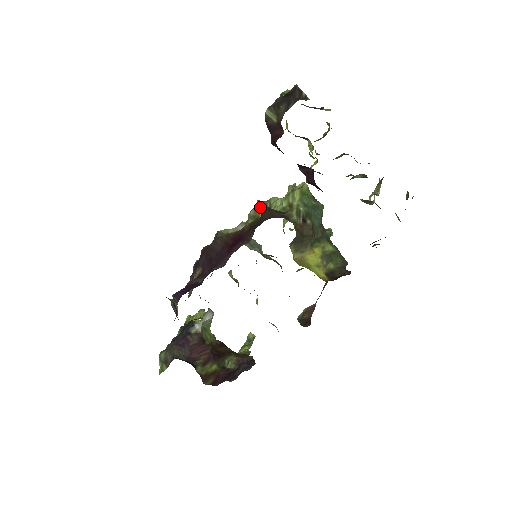
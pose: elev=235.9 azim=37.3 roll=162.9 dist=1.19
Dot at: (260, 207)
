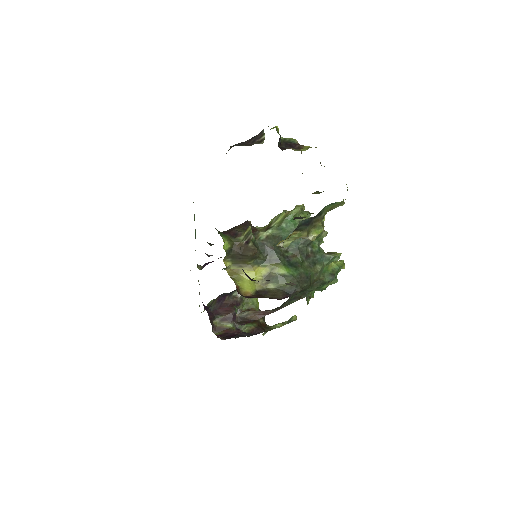
Dot at: occluded
